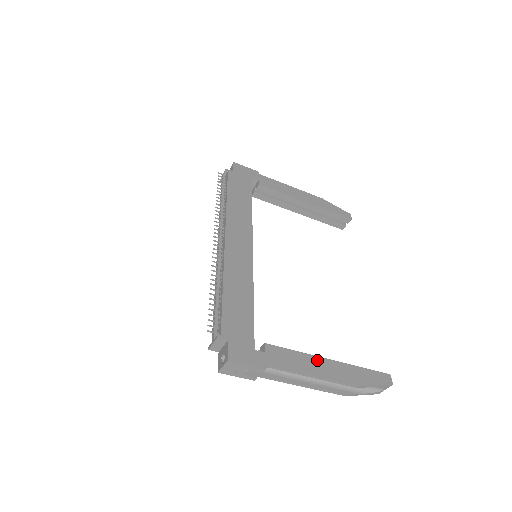
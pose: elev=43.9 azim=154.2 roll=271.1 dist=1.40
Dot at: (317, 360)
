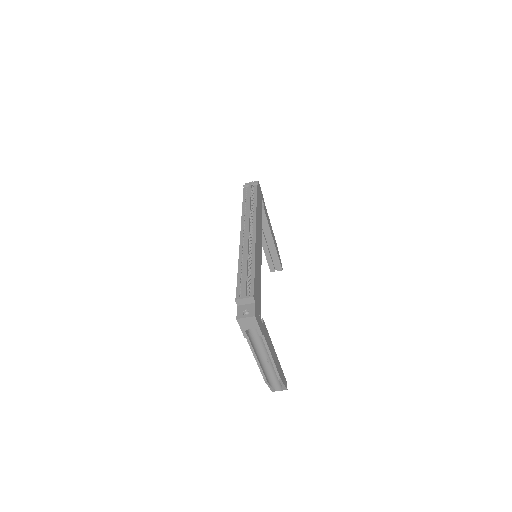
Dot at: (273, 349)
